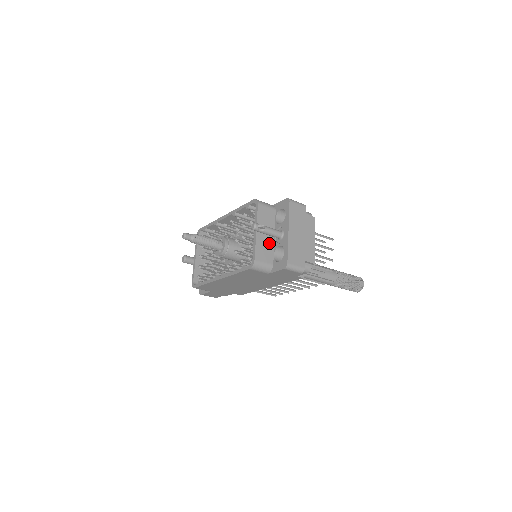
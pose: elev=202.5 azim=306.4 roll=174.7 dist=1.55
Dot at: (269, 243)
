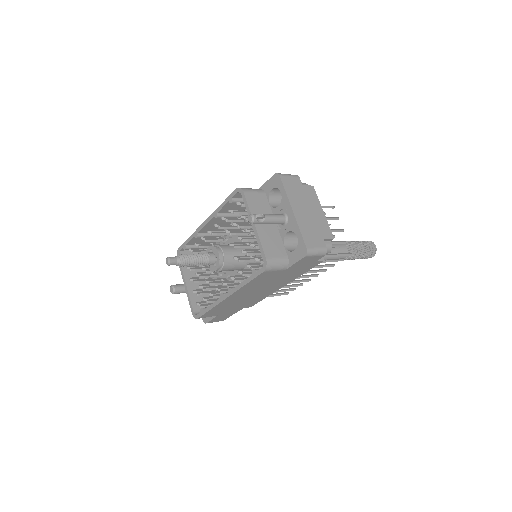
Dot at: (273, 233)
